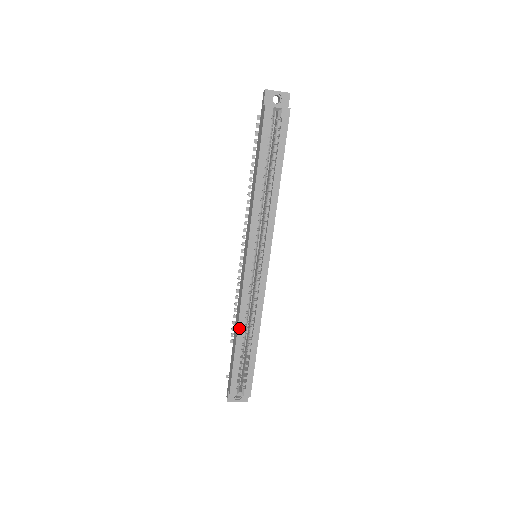
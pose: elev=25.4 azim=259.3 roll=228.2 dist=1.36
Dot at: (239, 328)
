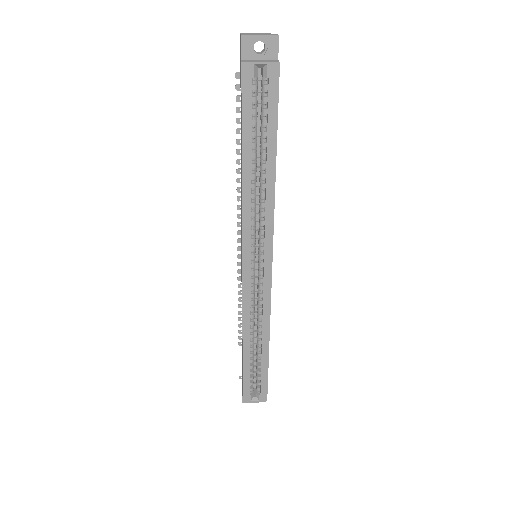
Dot at: (244, 338)
